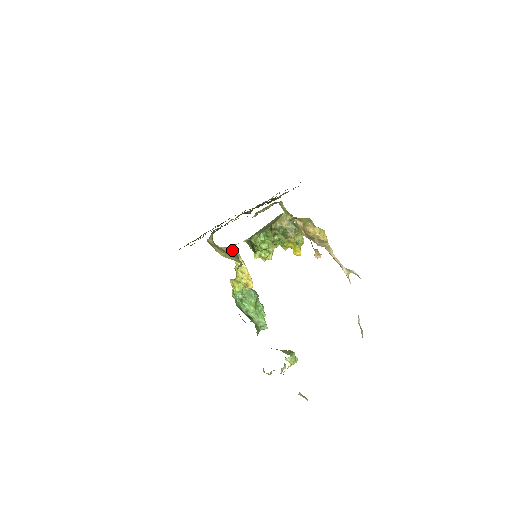
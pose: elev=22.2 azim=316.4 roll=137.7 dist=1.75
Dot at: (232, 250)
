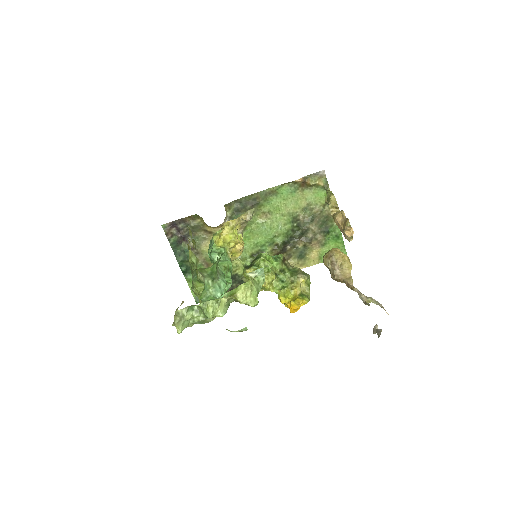
Dot at: occluded
